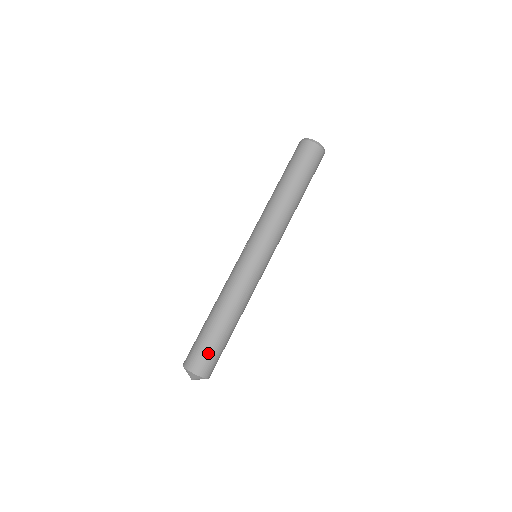
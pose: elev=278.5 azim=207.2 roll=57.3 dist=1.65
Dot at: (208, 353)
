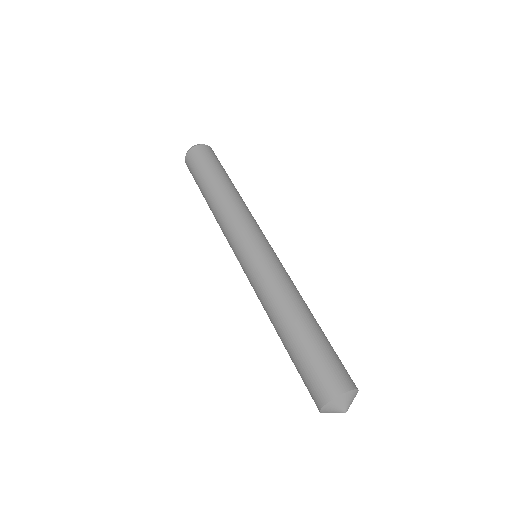
Dot at: (313, 369)
